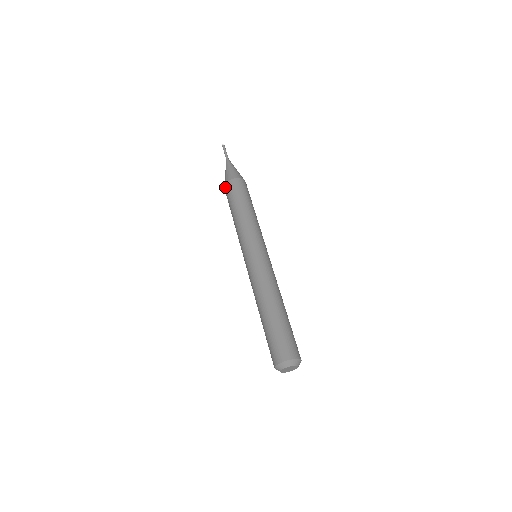
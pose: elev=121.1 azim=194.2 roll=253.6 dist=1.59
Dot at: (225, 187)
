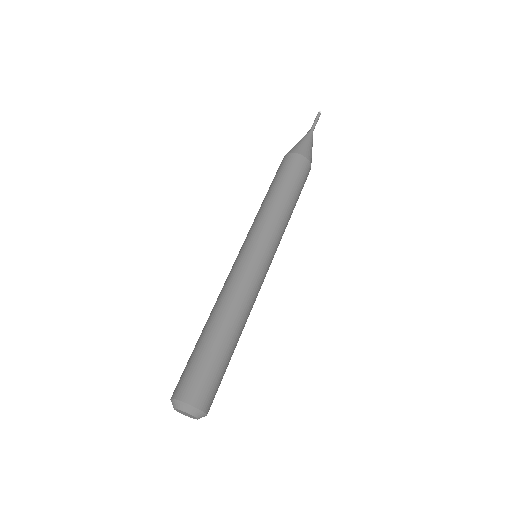
Dot at: occluded
